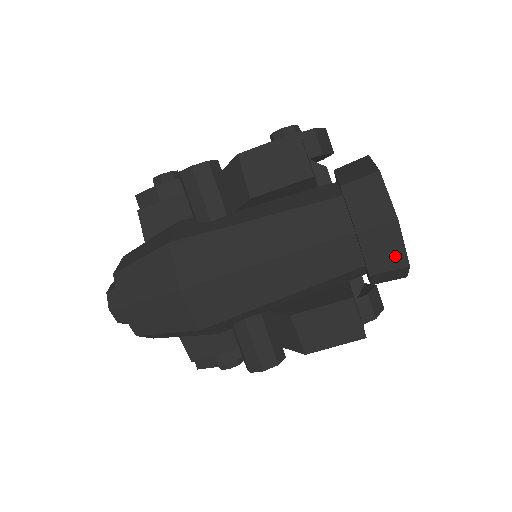
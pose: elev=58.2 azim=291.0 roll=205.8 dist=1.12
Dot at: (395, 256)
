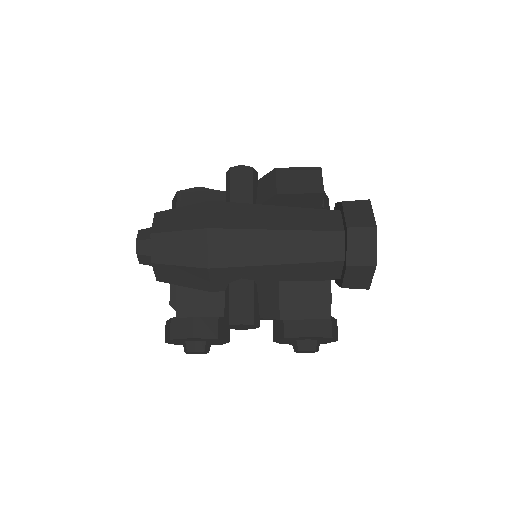
Dot at: (368, 254)
